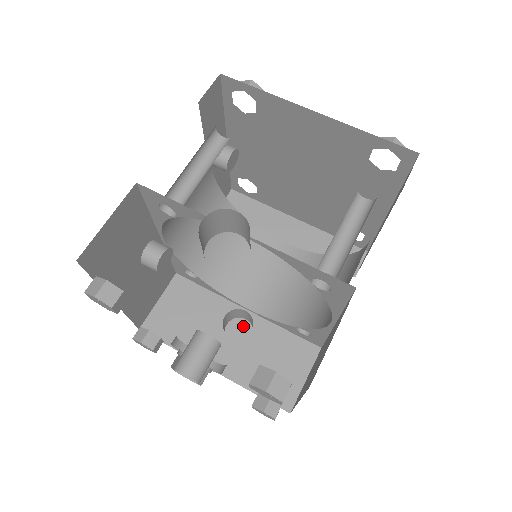
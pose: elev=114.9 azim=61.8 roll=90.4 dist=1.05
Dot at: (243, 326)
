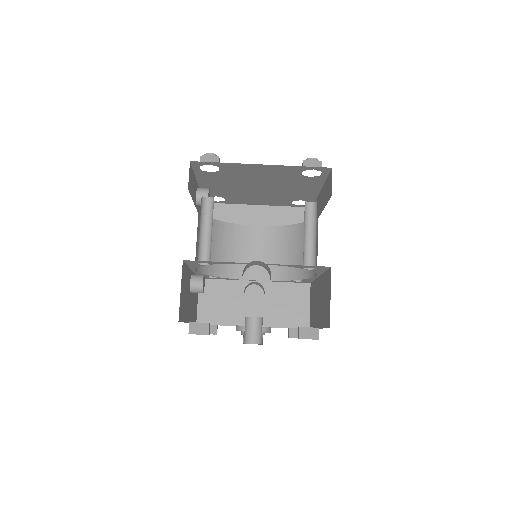
Dot at: (255, 289)
